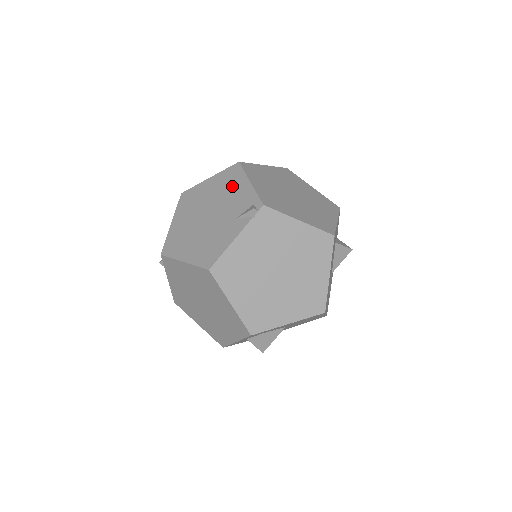
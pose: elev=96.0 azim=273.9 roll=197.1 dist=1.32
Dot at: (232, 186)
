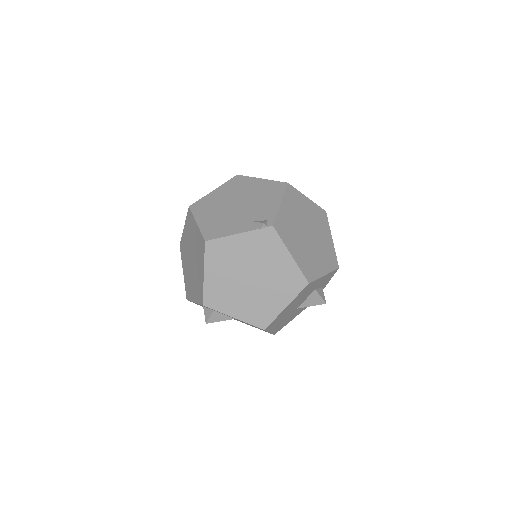
Dot at: (268, 196)
